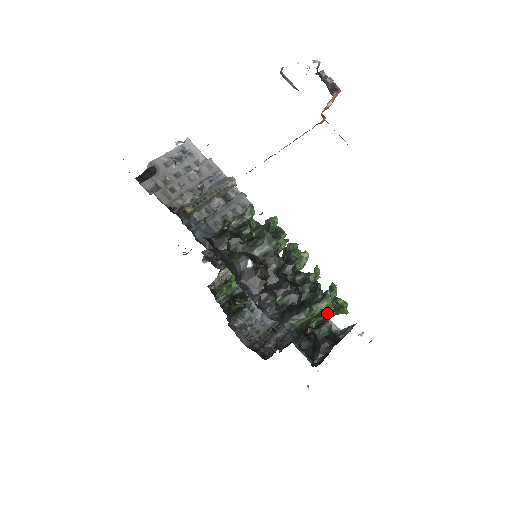
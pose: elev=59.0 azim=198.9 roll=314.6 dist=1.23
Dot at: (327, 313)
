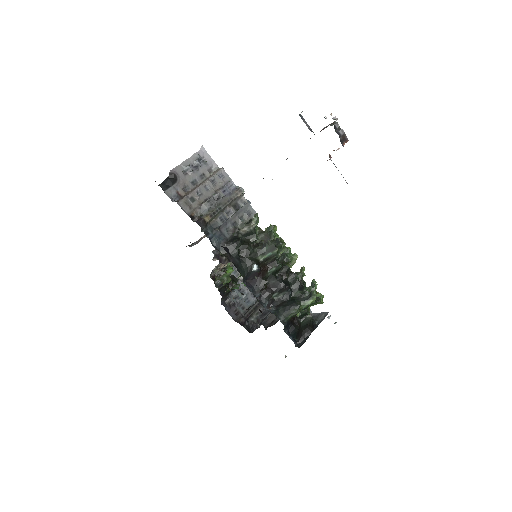
Dot at: occluded
